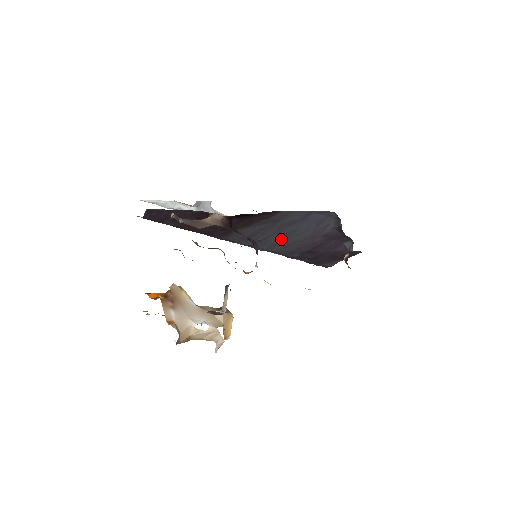
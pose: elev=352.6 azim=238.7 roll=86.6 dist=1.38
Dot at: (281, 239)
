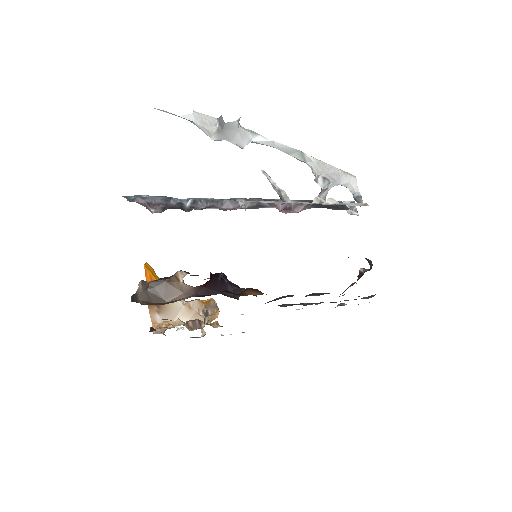
Dot at: occluded
